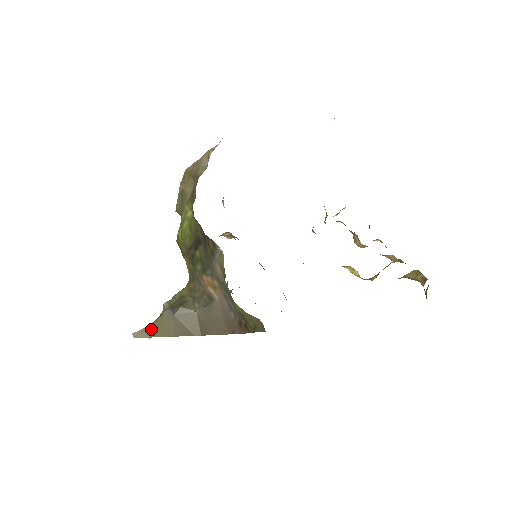
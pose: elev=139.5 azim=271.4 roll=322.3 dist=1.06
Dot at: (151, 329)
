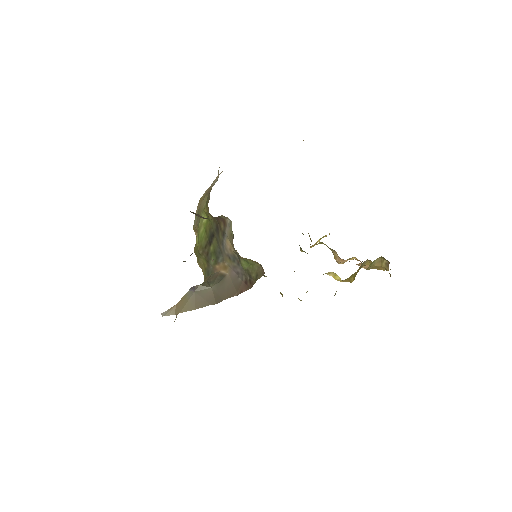
Dot at: (176, 308)
